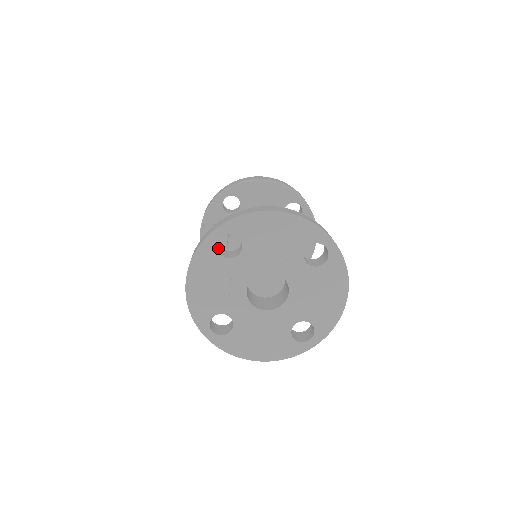
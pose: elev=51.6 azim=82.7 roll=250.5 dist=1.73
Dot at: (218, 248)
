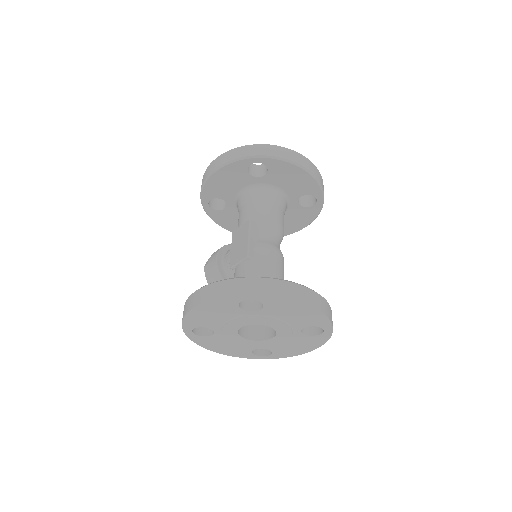
Dot at: (202, 330)
